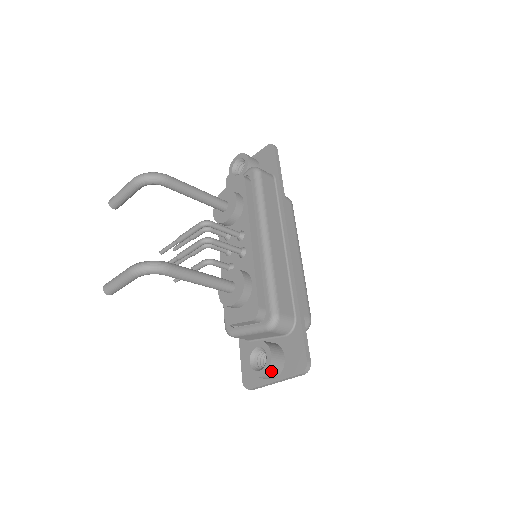
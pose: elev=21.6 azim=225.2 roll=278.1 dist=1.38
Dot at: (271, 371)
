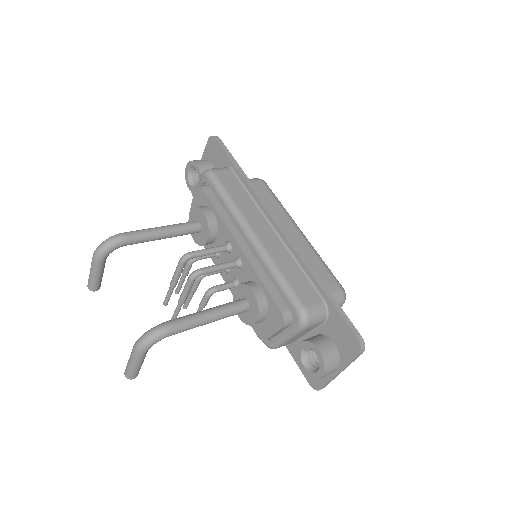
Dot at: (328, 366)
